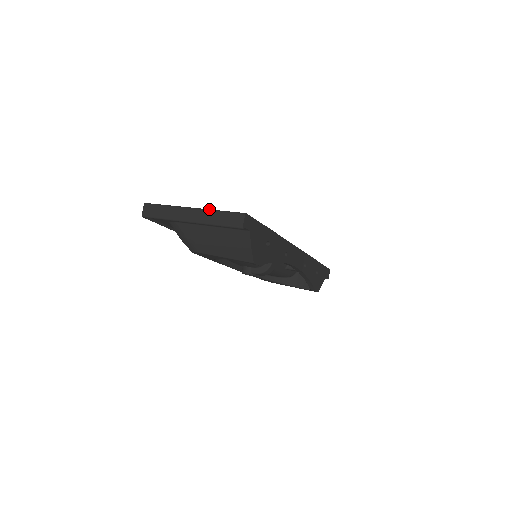
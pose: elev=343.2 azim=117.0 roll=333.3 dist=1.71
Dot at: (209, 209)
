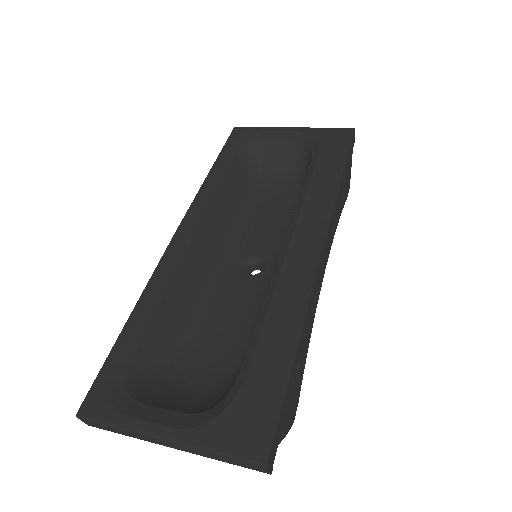
Dot at: (196, 447)
